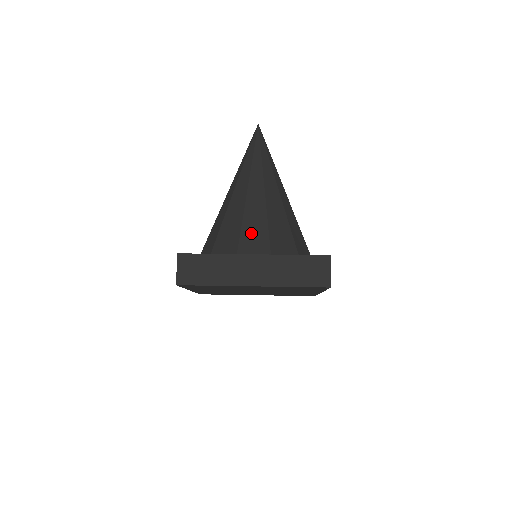
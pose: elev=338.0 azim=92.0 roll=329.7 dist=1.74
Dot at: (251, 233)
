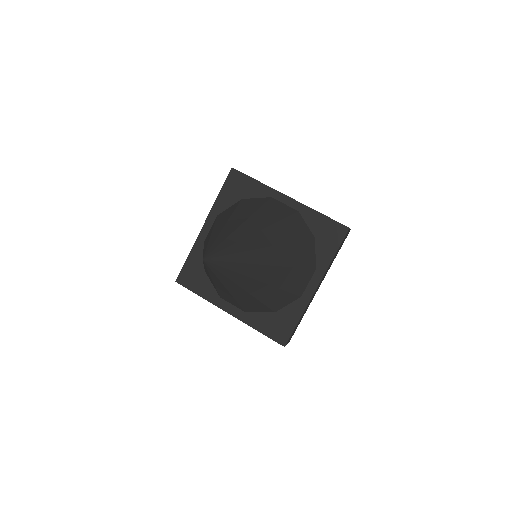
Dot at: (227, 299)
